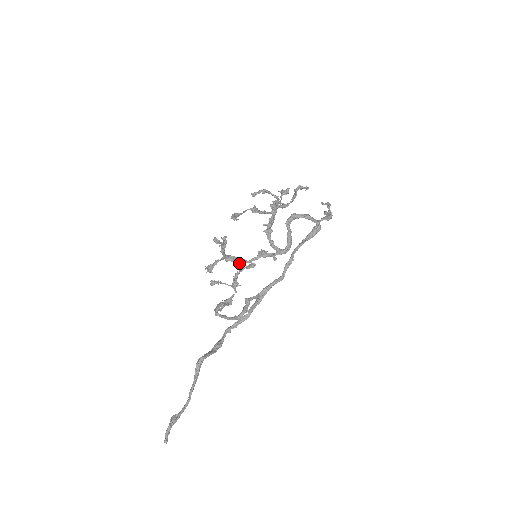
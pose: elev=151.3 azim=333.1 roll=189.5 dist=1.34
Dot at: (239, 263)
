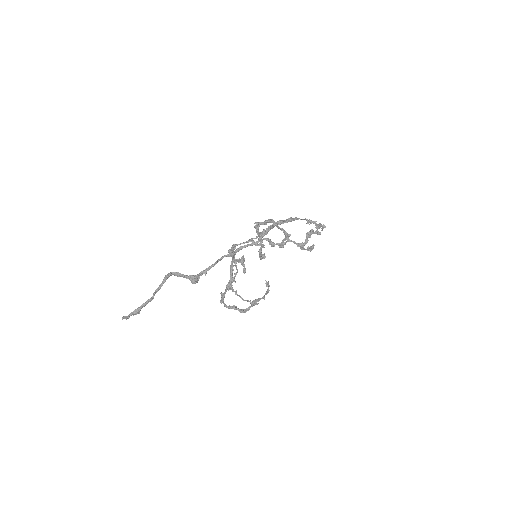
Dot at: (233, 247)
